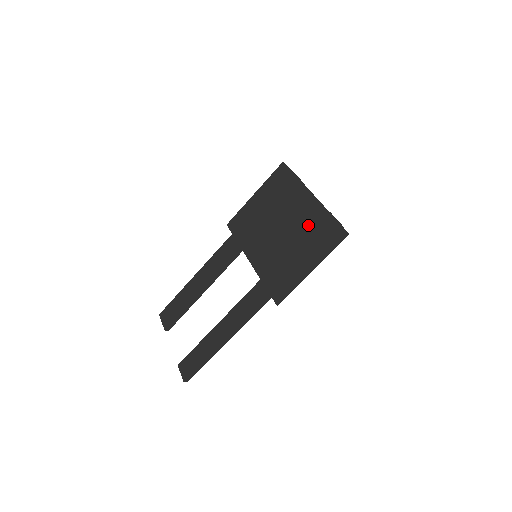
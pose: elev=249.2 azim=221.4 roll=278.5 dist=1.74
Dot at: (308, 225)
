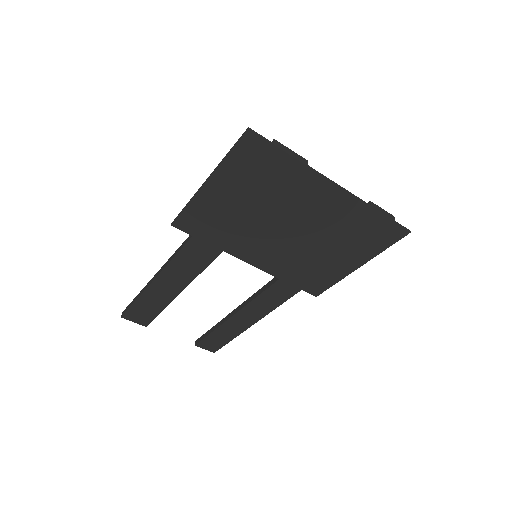
Dot at: (340, 225)
